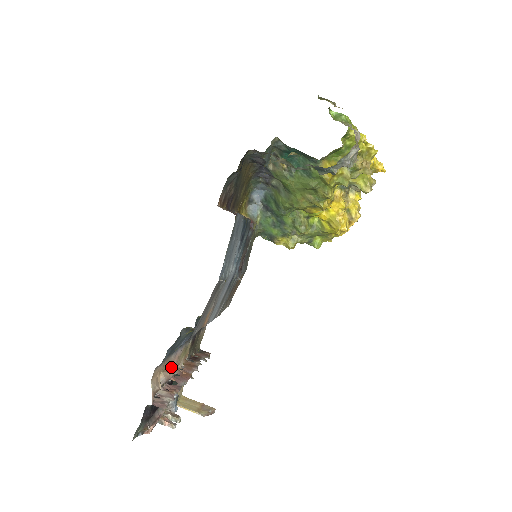
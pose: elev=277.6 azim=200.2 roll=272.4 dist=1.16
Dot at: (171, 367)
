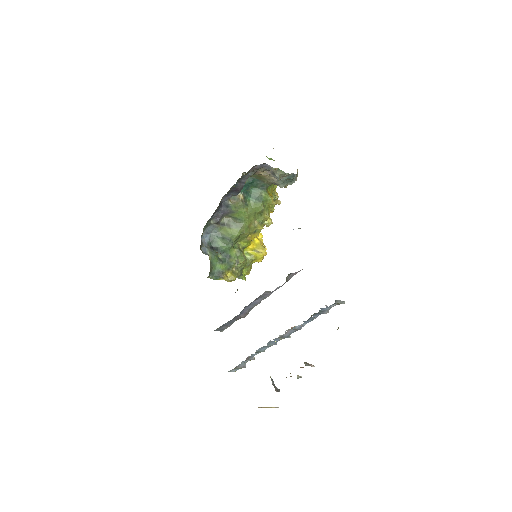
Dot at: occluded
